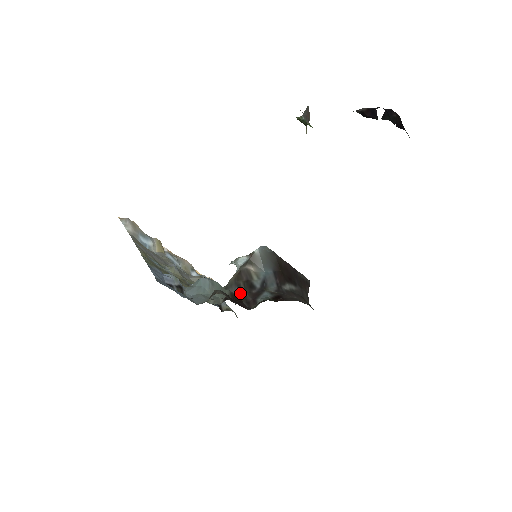
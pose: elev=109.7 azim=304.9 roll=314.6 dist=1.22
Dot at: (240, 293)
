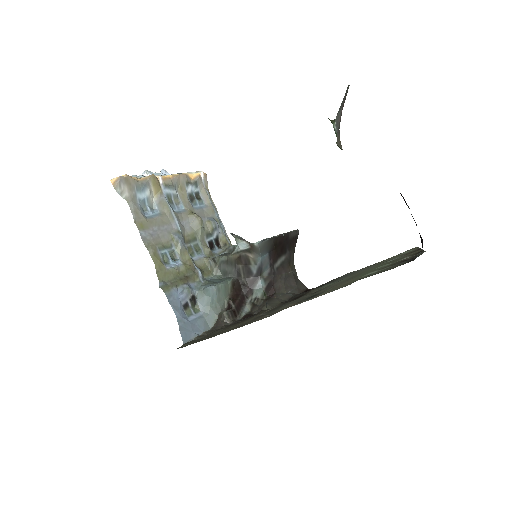
Dot at: (239, 277)
